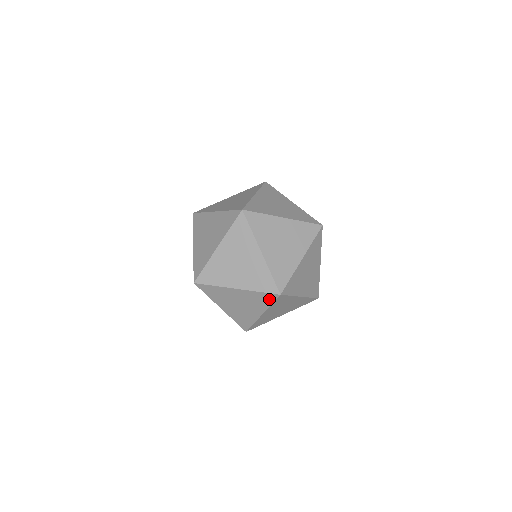
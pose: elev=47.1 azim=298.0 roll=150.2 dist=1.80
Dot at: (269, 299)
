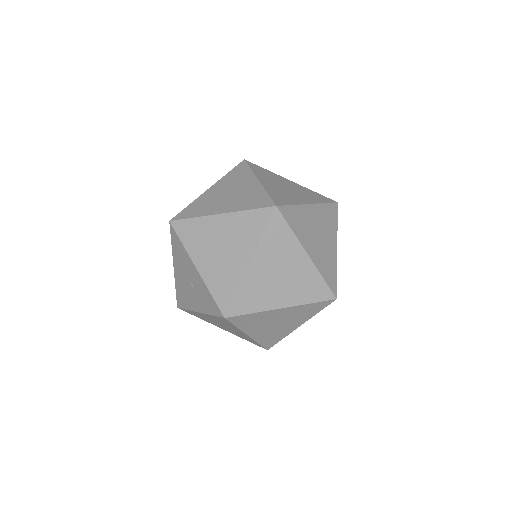
Dot at: (261, 222)
